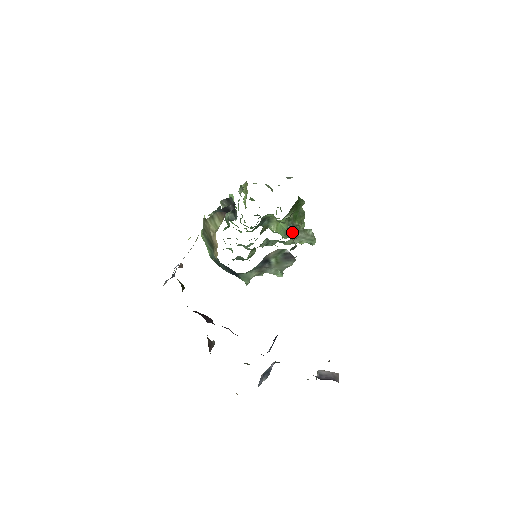
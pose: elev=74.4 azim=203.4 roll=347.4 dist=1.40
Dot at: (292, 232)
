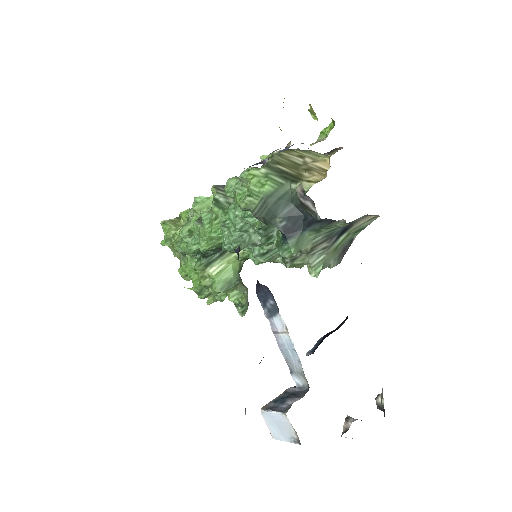
Dot at: (241, 282)
